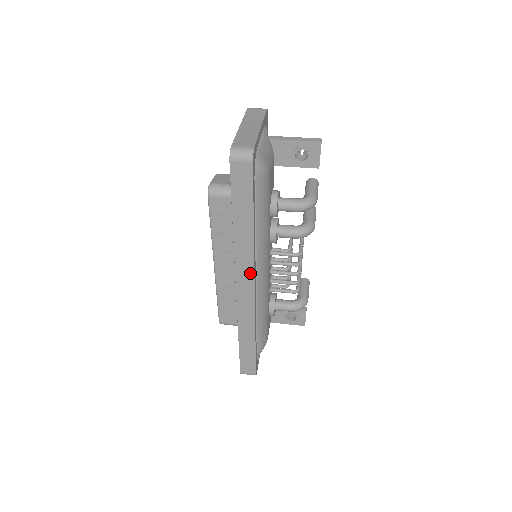
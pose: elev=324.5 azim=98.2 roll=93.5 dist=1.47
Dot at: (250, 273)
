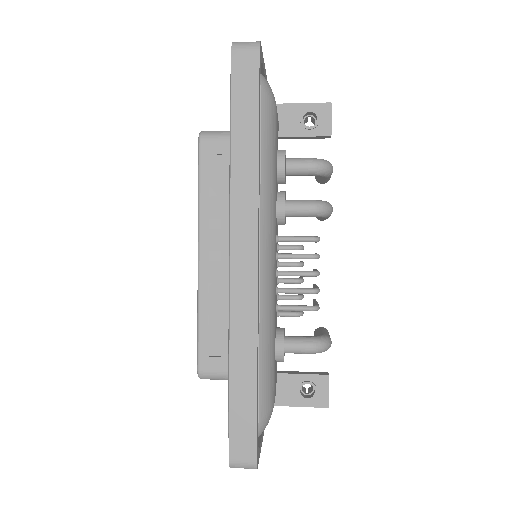
Dot at: (252, 226)
